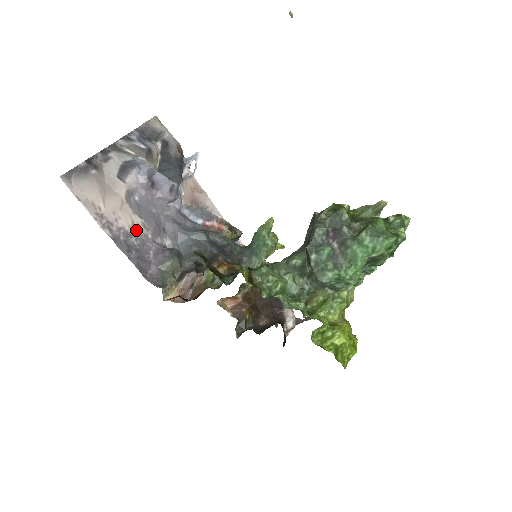
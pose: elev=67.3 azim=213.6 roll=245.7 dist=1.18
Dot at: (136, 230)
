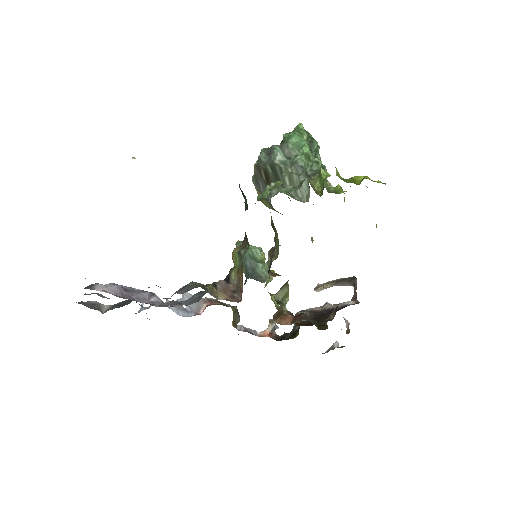
Dot at: occluded
